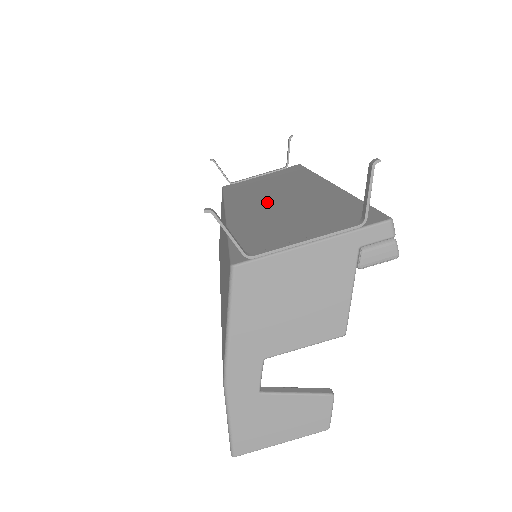
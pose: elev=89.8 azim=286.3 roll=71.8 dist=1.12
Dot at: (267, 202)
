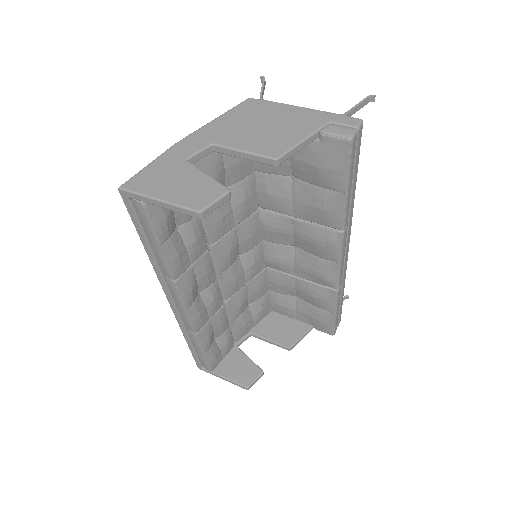
Dot at: occluded
